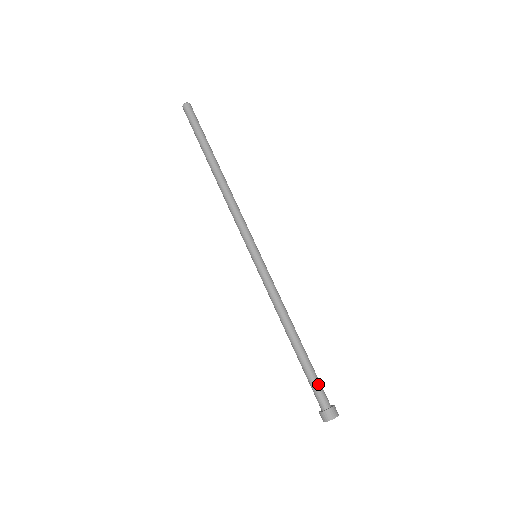
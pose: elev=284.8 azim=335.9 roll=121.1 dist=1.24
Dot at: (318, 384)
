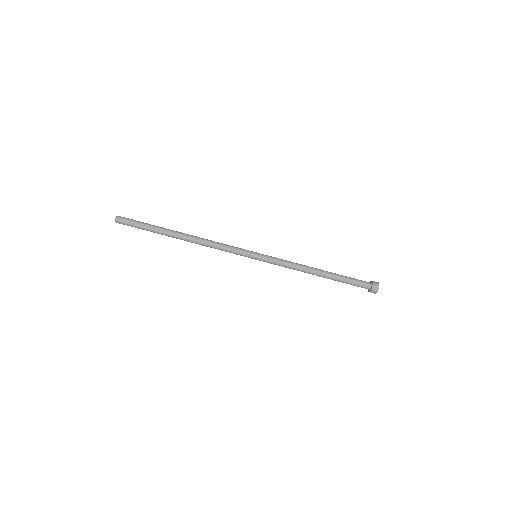
Dot at: (355, 282)
